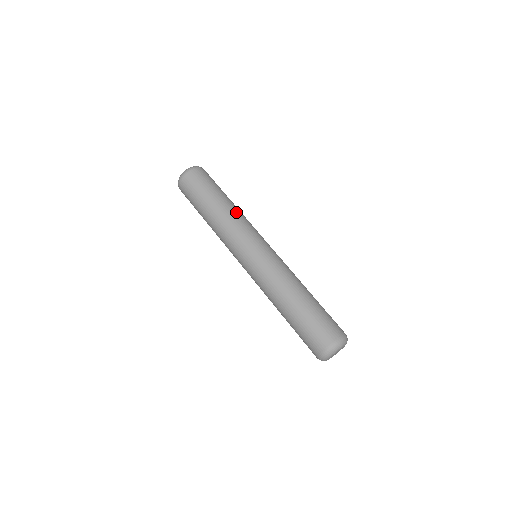
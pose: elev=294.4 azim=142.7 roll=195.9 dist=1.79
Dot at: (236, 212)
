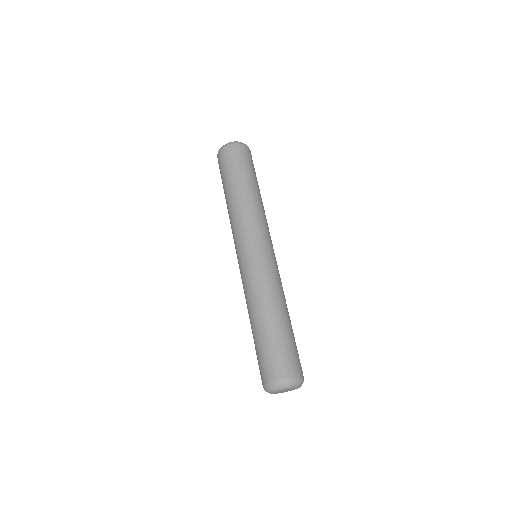
Dot at: (253, 203)
